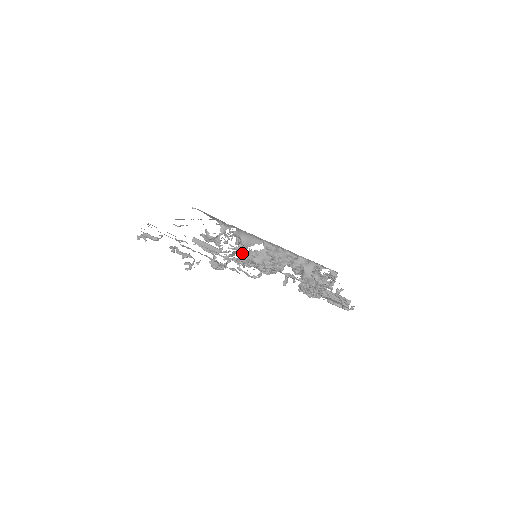
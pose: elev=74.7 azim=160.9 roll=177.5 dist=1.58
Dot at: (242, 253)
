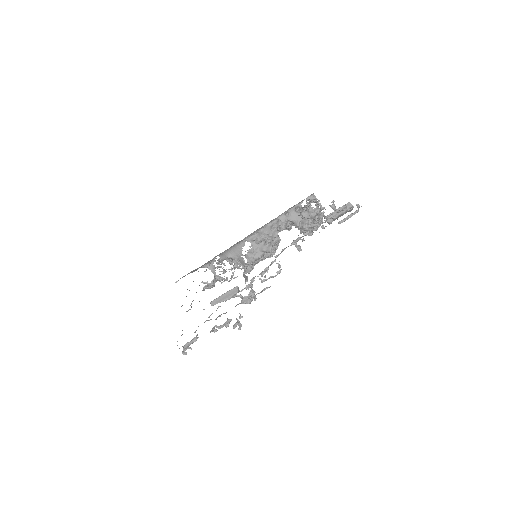
Dot at: (243, 264)
